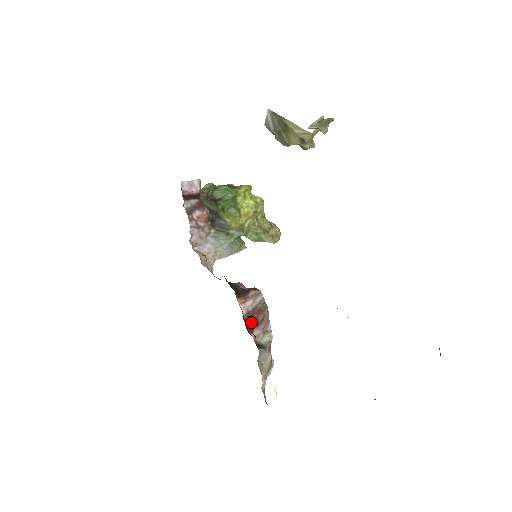
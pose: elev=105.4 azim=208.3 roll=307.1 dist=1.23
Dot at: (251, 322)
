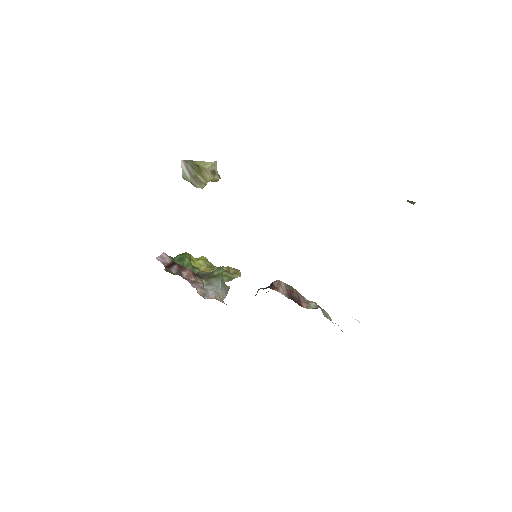
Dot at: (295, 300)
